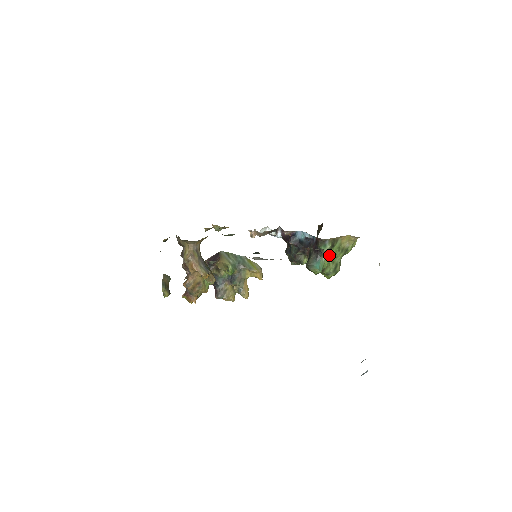
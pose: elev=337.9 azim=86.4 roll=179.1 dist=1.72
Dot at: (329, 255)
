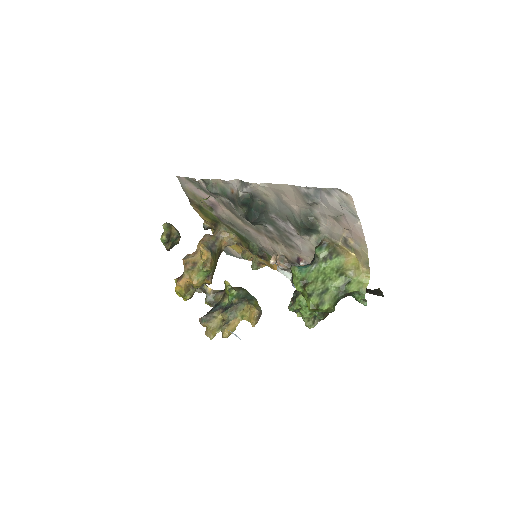
Dot at: (322, 268)
